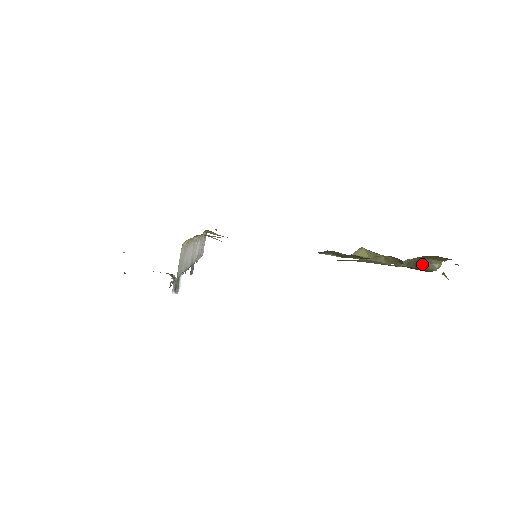
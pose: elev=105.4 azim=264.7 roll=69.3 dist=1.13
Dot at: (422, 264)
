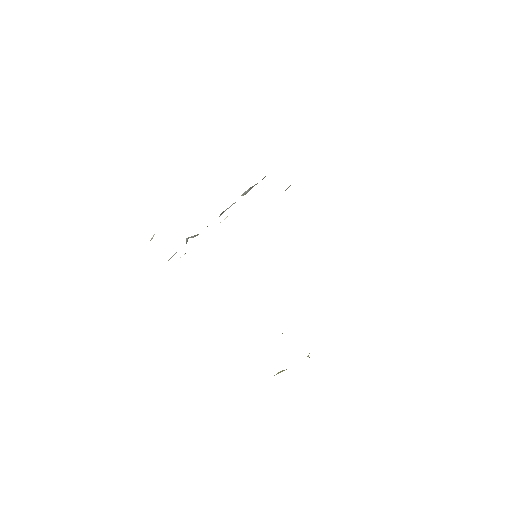
Dot at: occluded
